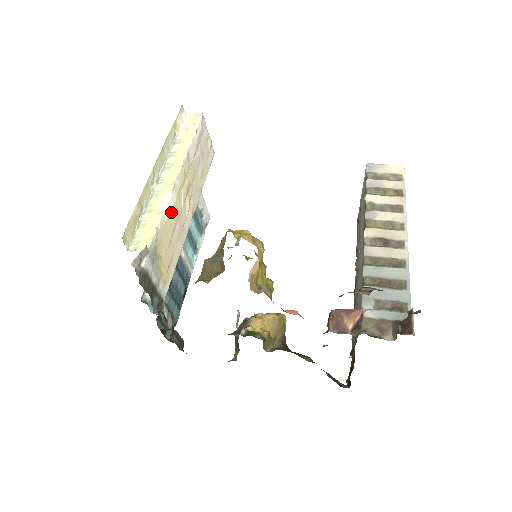
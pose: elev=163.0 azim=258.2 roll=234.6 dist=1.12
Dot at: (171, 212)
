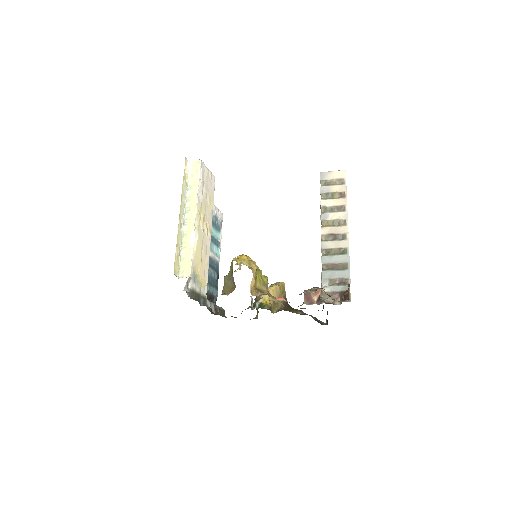
Dot at: (197, 244)
